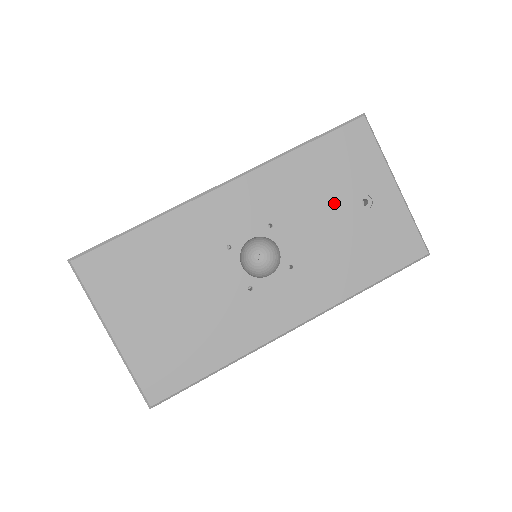
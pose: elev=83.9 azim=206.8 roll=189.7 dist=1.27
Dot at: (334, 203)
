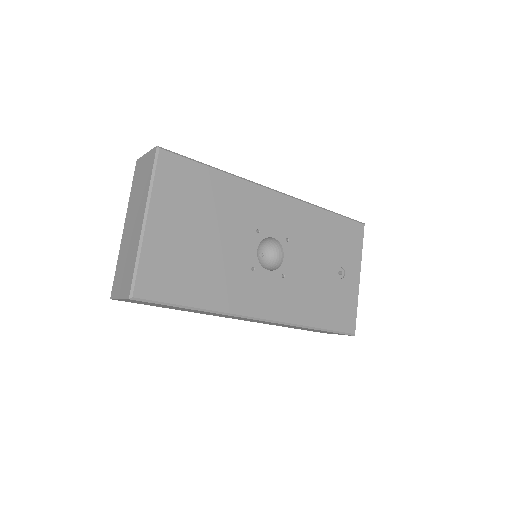
Dot at: (326, 258)
